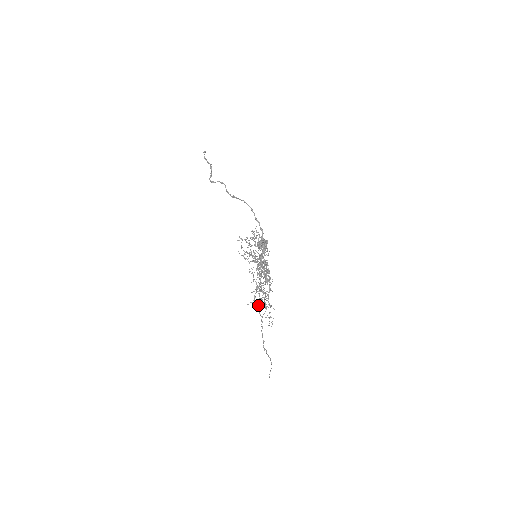
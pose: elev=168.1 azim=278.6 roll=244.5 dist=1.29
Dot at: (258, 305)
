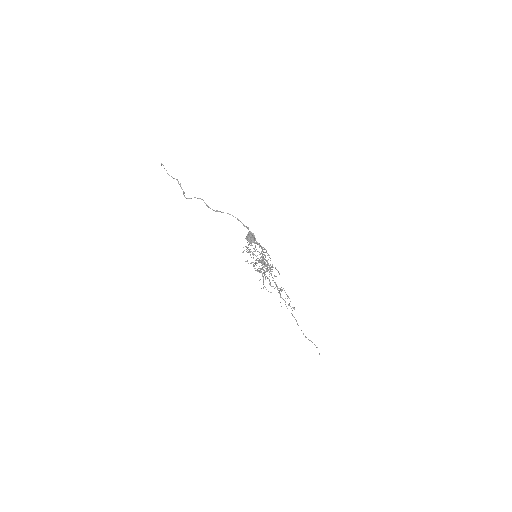
Dot at: occluded
